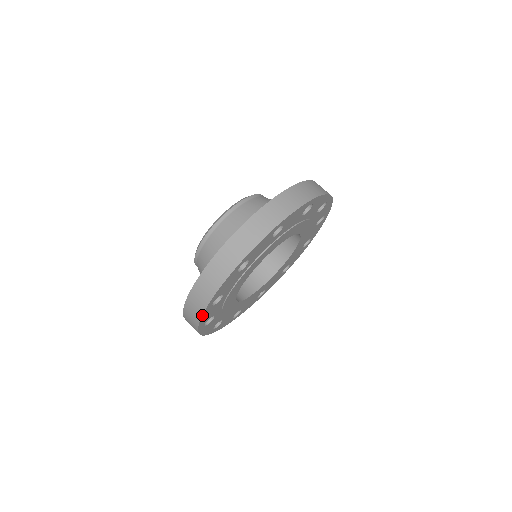
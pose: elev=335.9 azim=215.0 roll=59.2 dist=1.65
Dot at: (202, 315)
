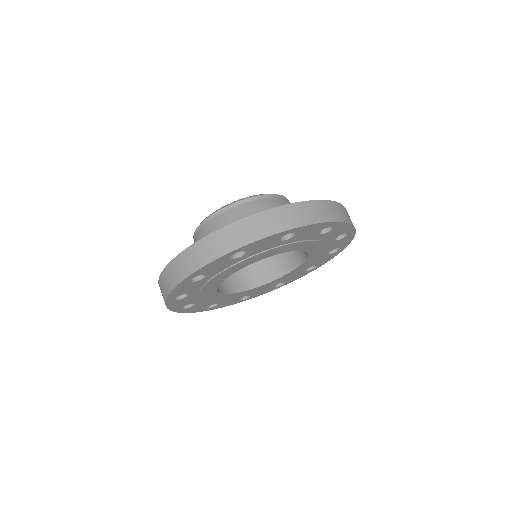
Dot at: (218, 258)
